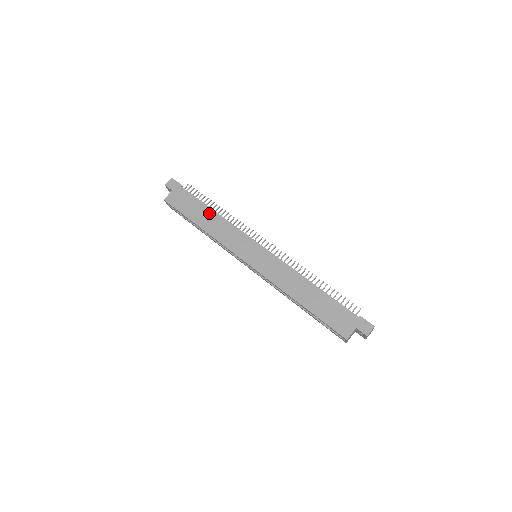
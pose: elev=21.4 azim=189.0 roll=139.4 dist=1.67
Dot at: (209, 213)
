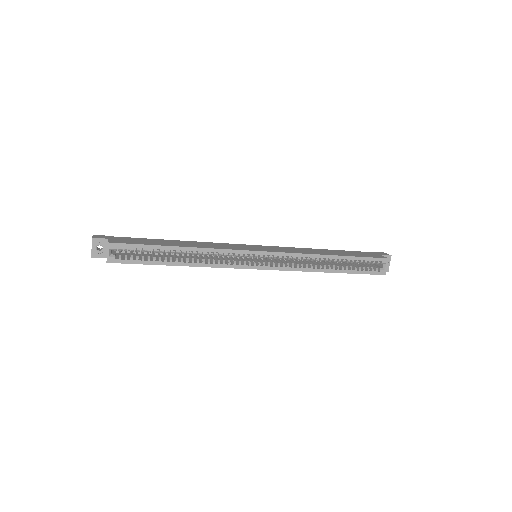
Dot at: (176, 241)
